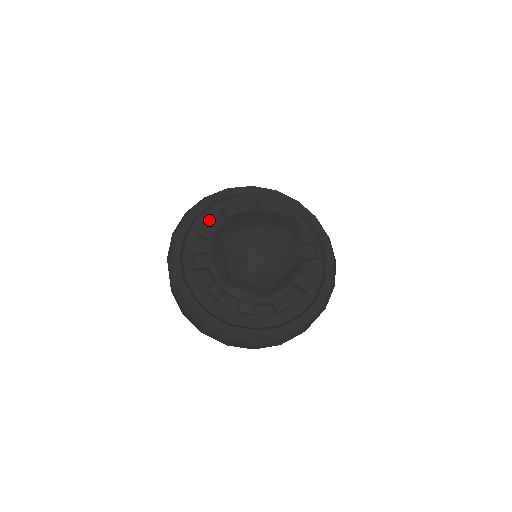
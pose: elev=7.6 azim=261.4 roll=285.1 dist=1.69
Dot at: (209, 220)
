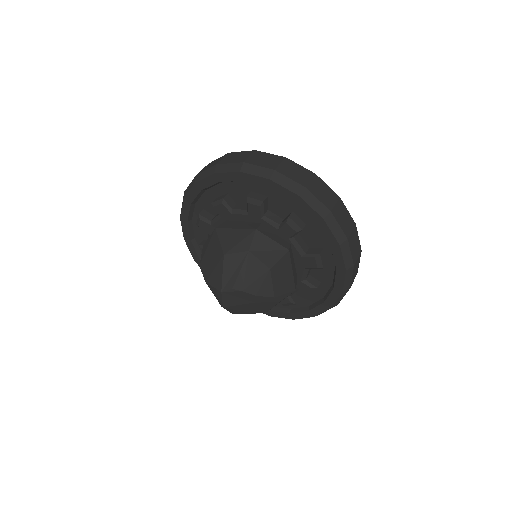
Dot at: (207, 206)
